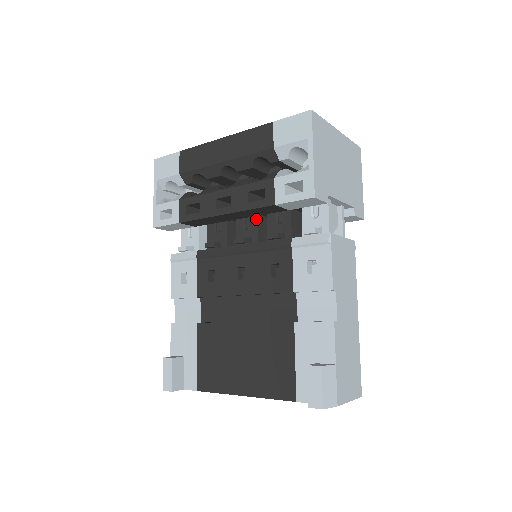
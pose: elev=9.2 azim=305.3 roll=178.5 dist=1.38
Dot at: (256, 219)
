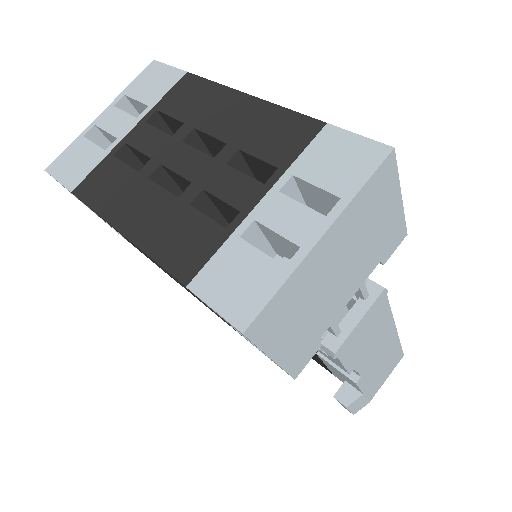
Dot at: occluded
